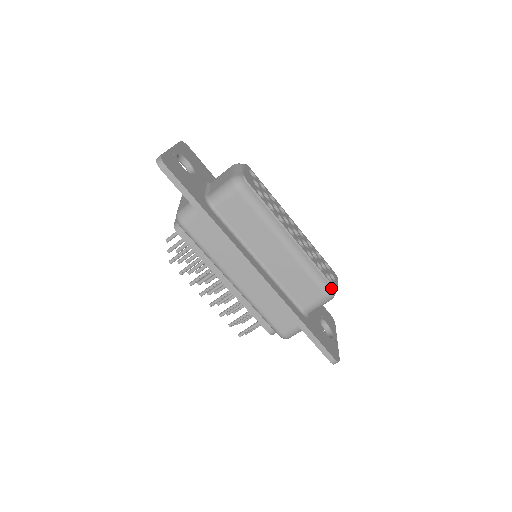
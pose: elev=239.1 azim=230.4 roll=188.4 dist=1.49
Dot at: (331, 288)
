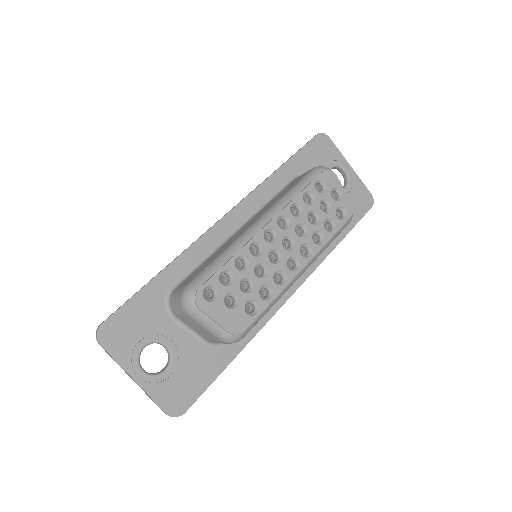
Dot at: (350, 218)
